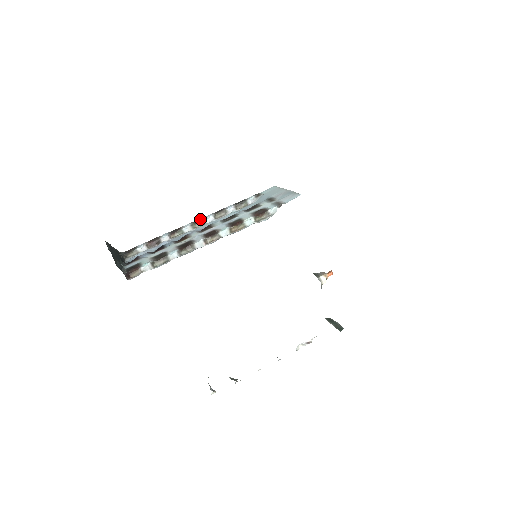
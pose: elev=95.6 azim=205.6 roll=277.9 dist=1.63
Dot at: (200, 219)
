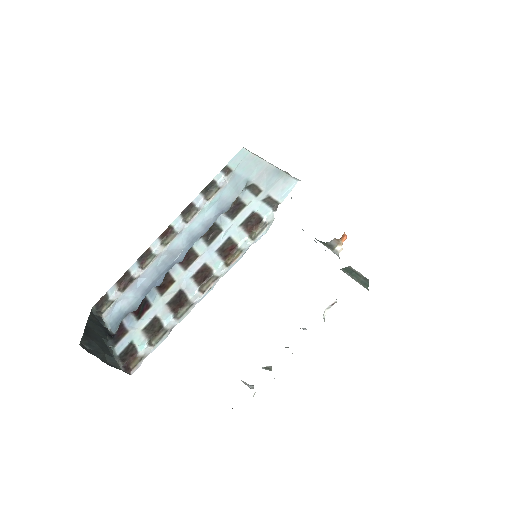
Dot at: (168, 231)
